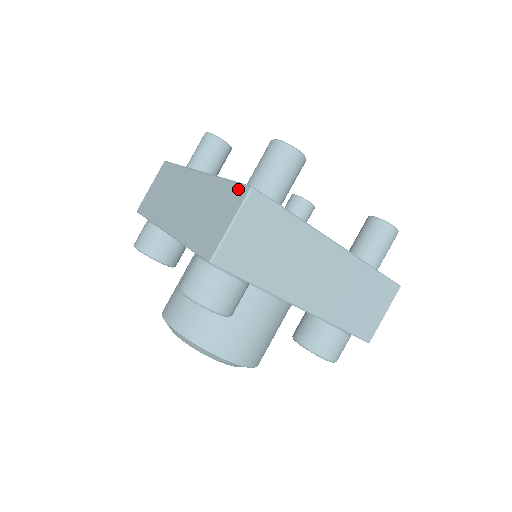
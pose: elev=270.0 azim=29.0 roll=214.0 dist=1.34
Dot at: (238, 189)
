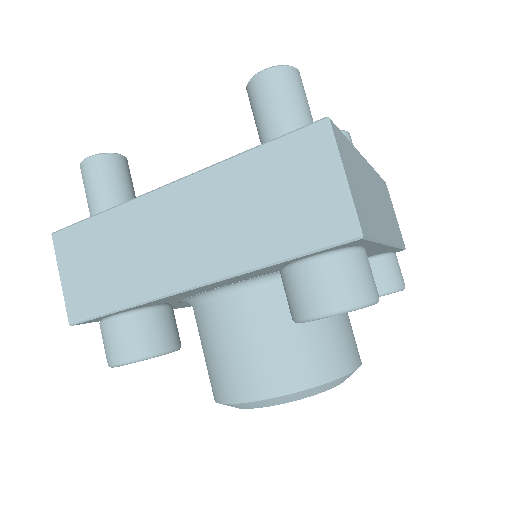
Dot at: occluded
